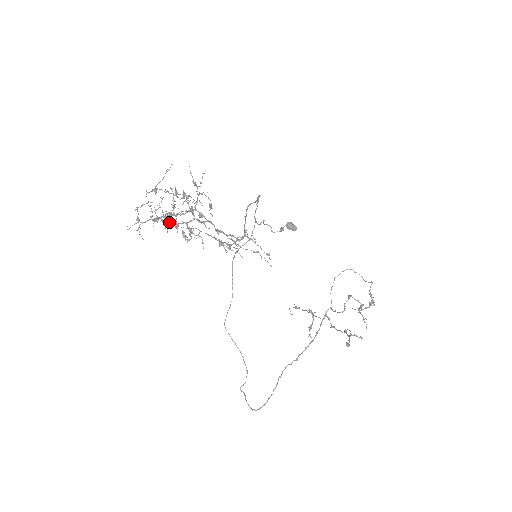
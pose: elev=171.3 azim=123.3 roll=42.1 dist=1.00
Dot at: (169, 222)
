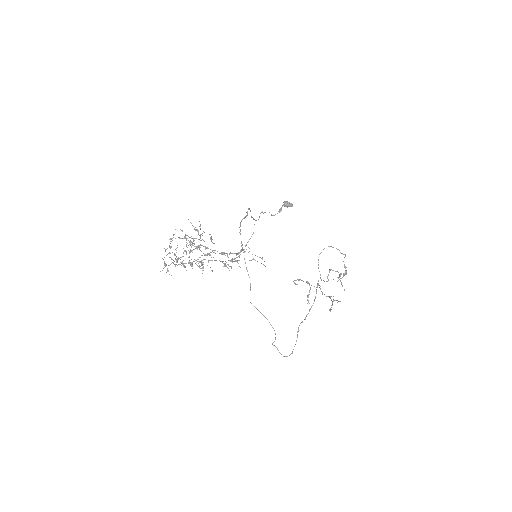
Dot at: (185, 263)
